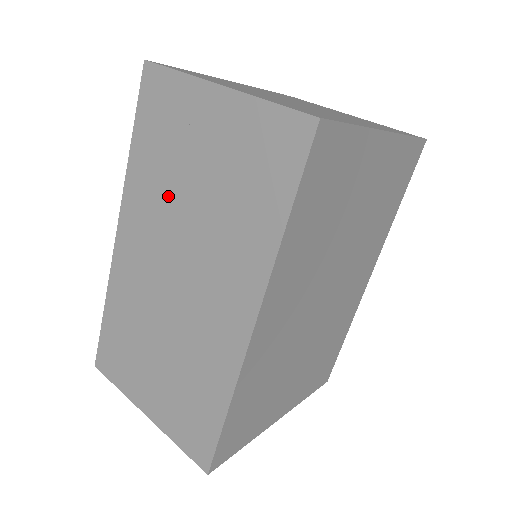
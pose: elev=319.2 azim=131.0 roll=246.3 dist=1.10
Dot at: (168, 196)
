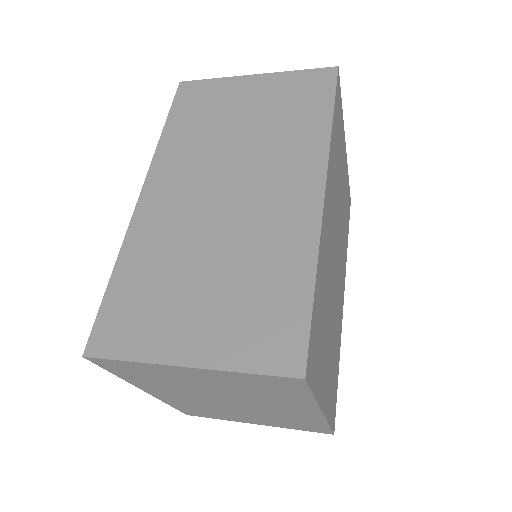
Dot at: (210, 144)
